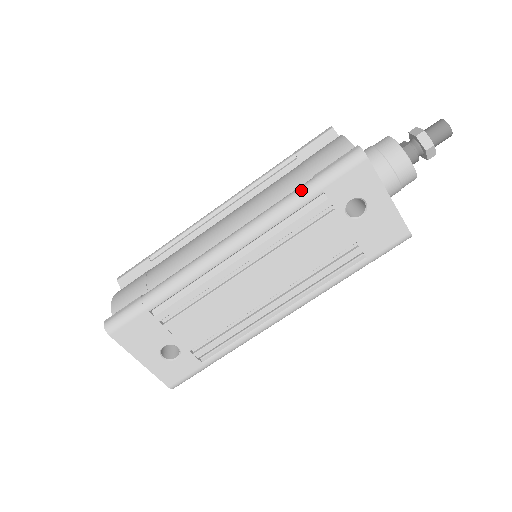
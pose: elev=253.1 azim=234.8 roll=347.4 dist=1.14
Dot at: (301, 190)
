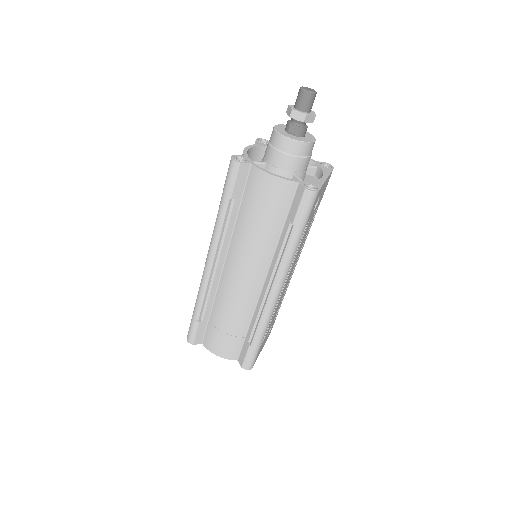
Dot at: (295, 238)
